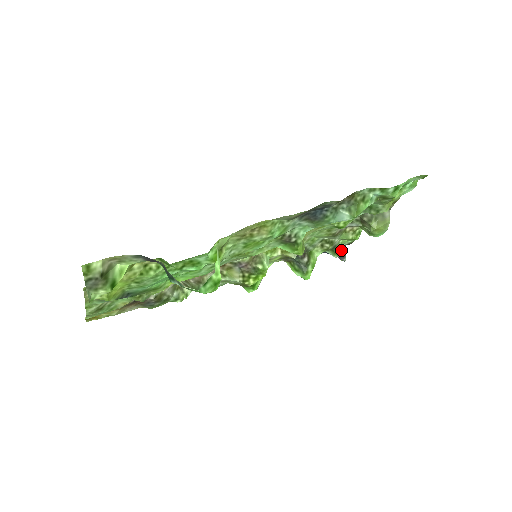
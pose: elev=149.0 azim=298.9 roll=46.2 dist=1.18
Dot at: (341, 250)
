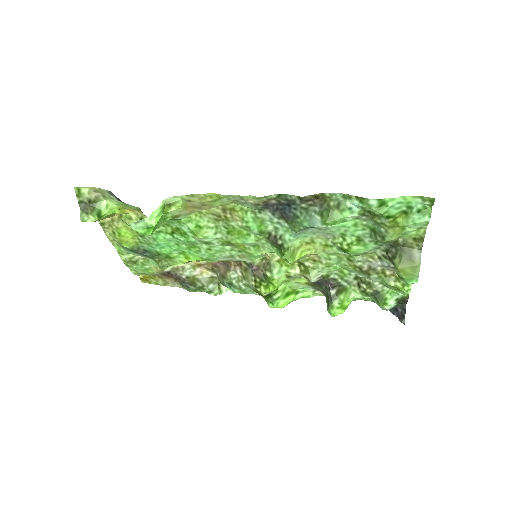
Dot at: (389, 302)
